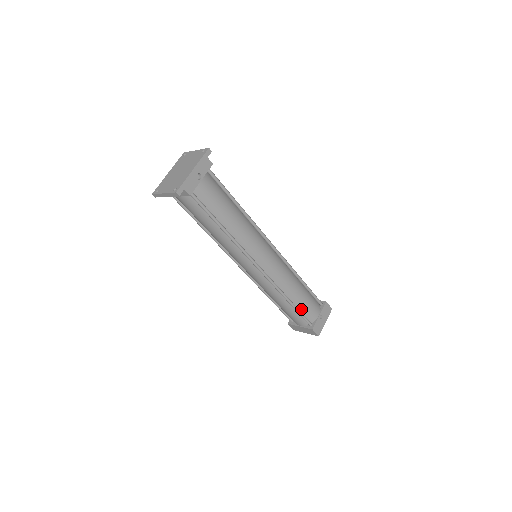
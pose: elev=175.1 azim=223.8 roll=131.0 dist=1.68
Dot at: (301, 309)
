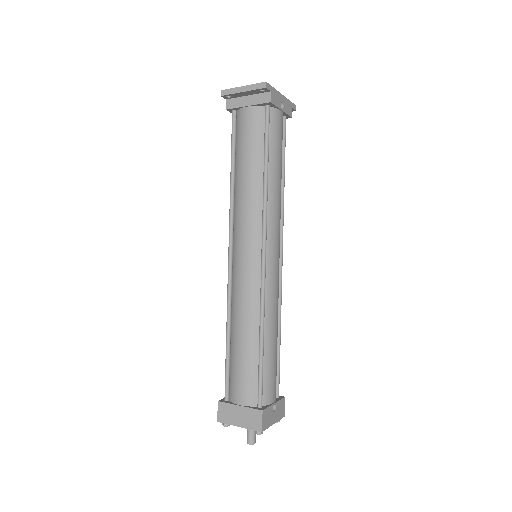
Dot at: (264, 368)
